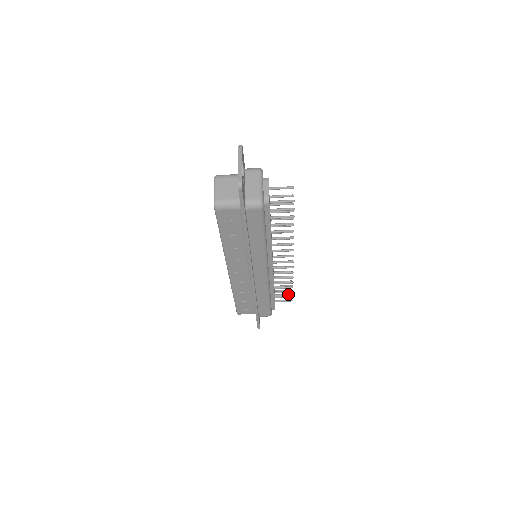
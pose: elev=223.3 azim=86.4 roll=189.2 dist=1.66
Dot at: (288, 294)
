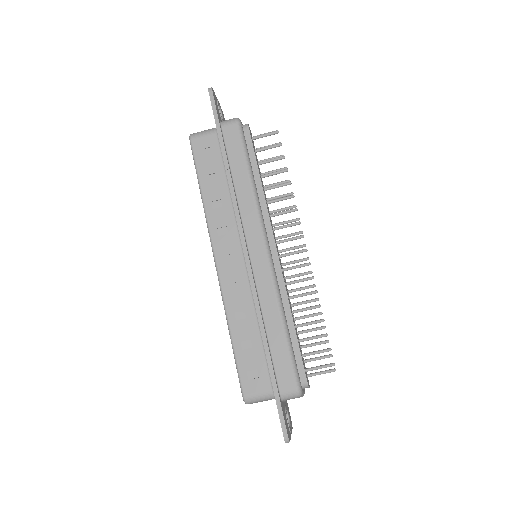
Dot at: occluded
